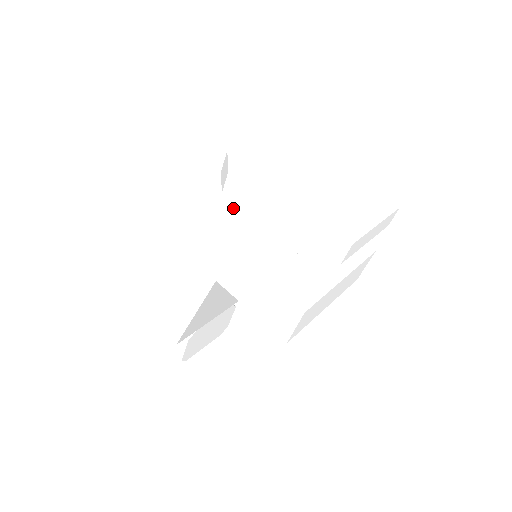
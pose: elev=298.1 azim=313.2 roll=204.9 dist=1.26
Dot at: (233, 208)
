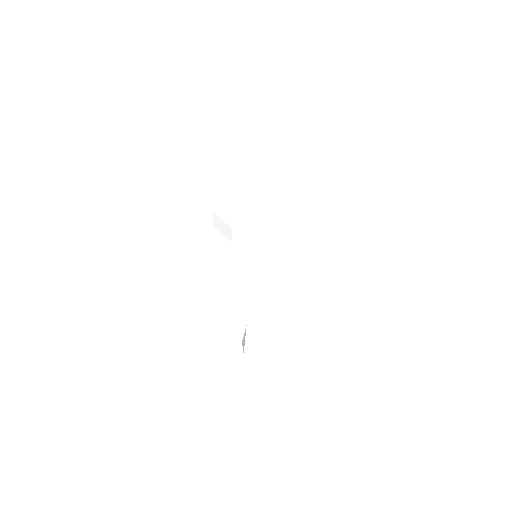
Dot at: (236, 243)
